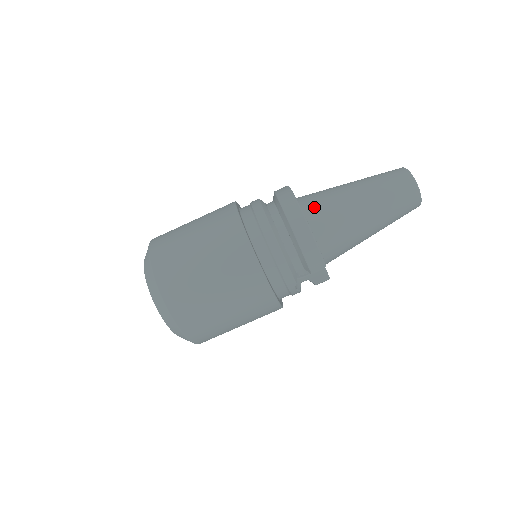
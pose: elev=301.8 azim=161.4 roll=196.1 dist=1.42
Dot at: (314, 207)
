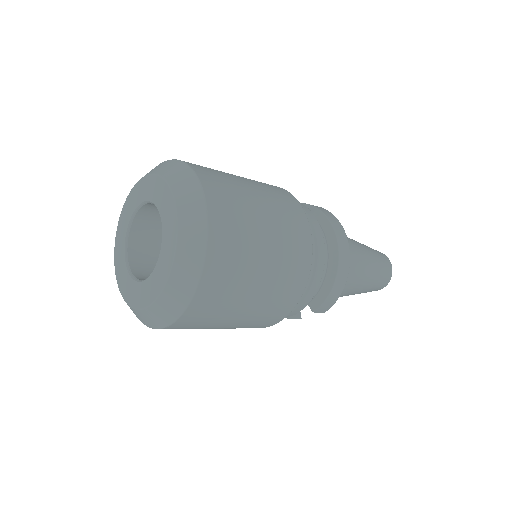
Dot at: occluded
